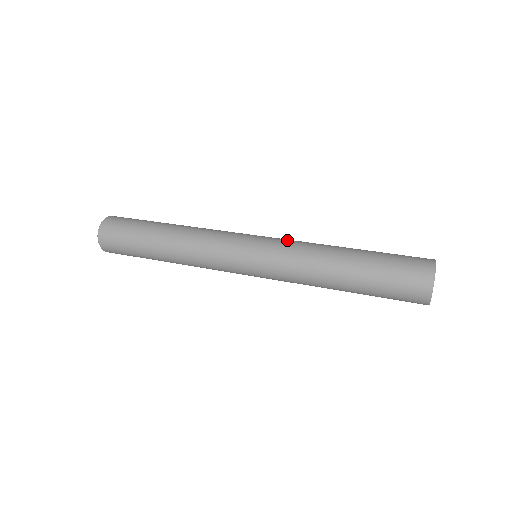
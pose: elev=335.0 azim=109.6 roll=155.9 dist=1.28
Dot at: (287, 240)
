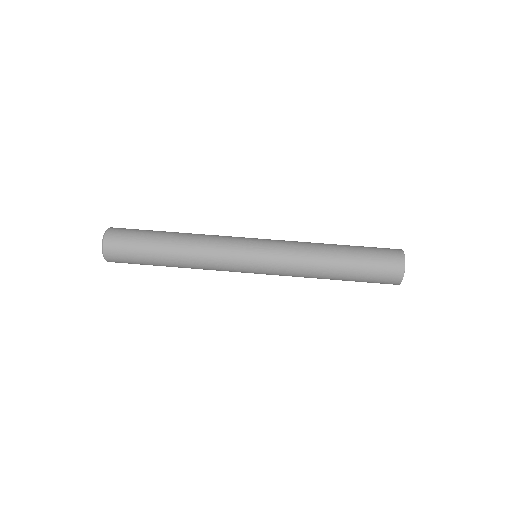
Dot at: (284, 240)
